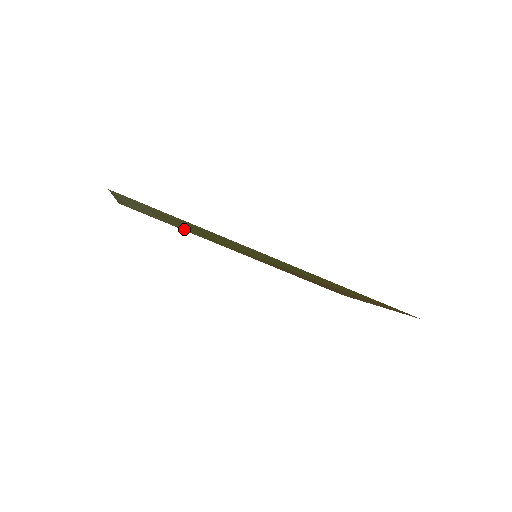
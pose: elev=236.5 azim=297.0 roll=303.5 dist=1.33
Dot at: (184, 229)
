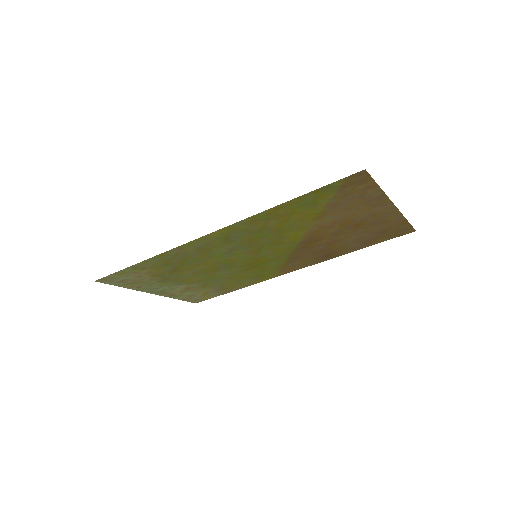
Dot at: (232, 285)
